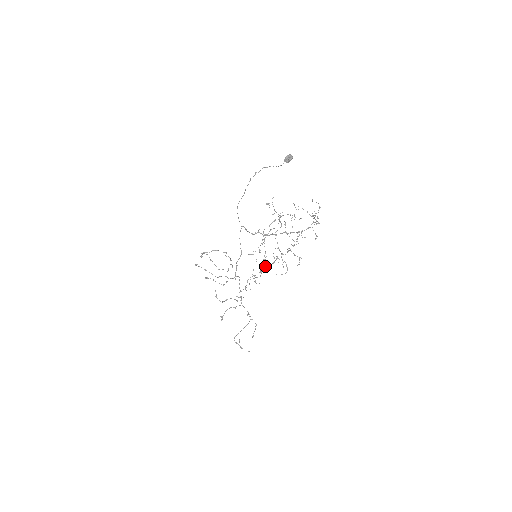
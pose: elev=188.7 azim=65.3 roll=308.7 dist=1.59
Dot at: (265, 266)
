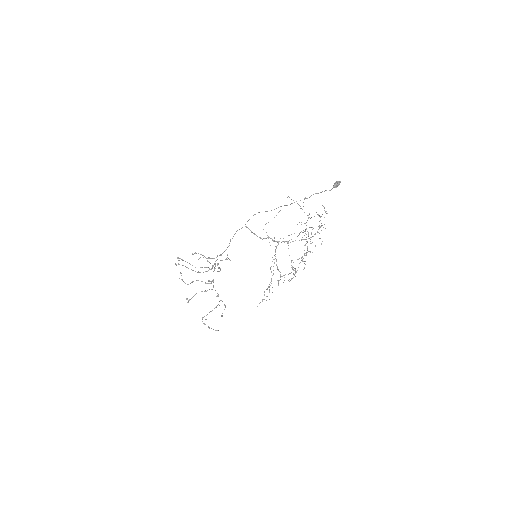
Dot at: occluded
